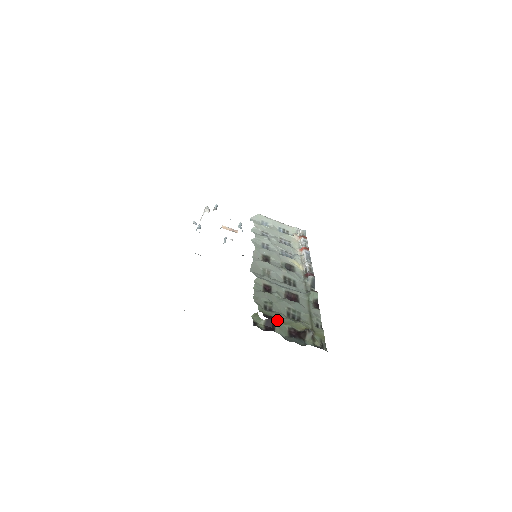
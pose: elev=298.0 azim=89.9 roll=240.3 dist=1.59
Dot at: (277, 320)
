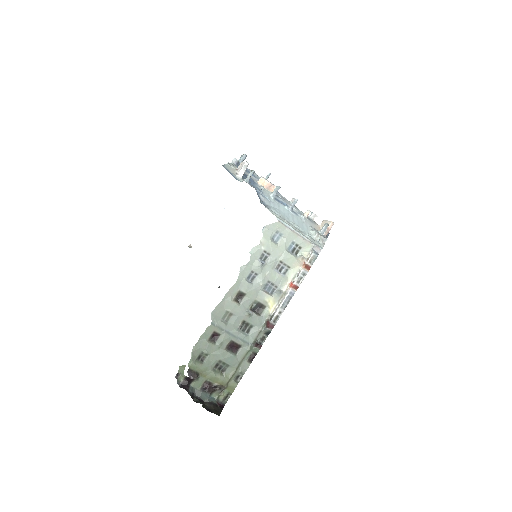
Dot at: (196, 379)
